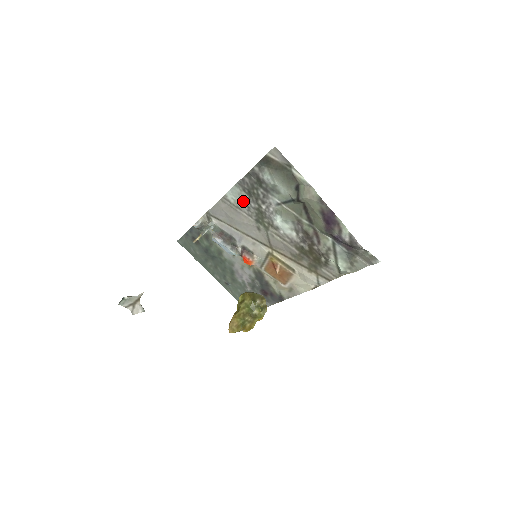
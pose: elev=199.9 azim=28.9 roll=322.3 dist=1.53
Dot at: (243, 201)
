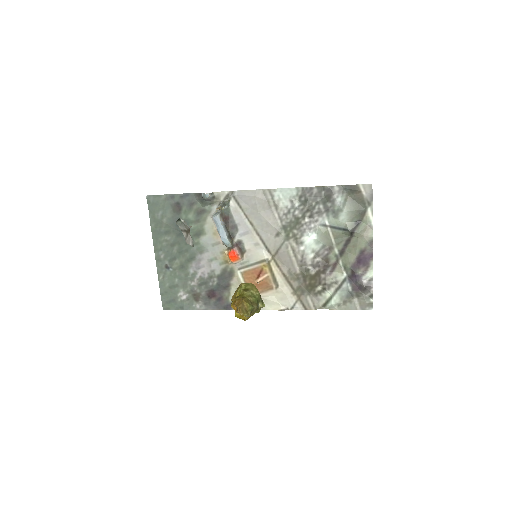
Dot at: (289, 204)
